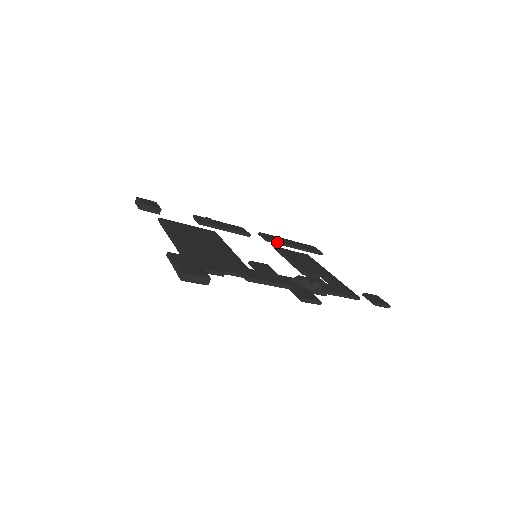
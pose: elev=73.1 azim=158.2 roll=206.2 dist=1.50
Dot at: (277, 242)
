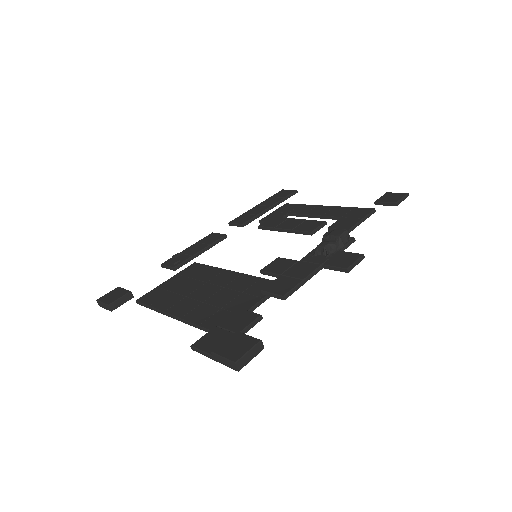
Dot at: (253, 218)
